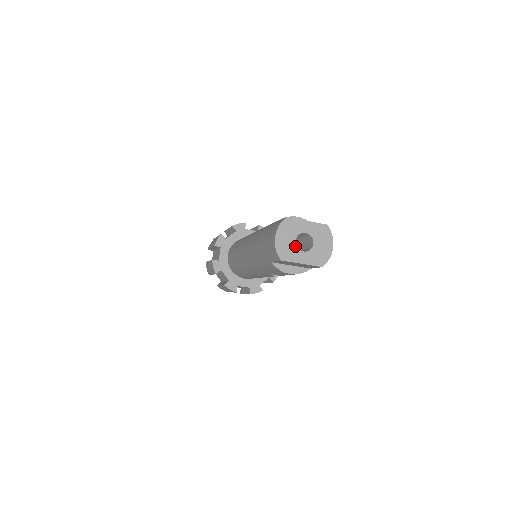
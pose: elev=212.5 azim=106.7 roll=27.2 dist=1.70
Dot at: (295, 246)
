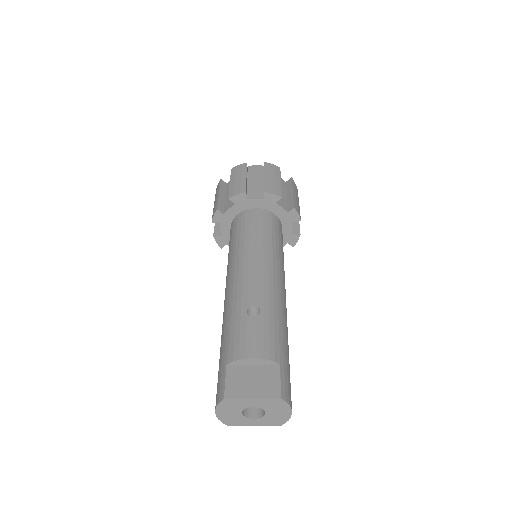
Dot at: (242, 416)
